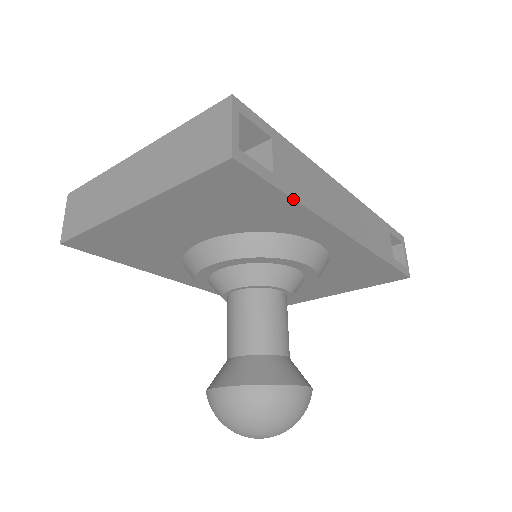
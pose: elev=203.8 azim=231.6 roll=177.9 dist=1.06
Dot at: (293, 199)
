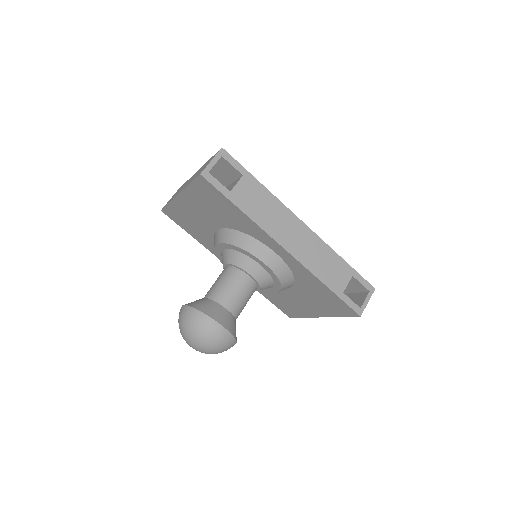
Dot at: (240, 210)
